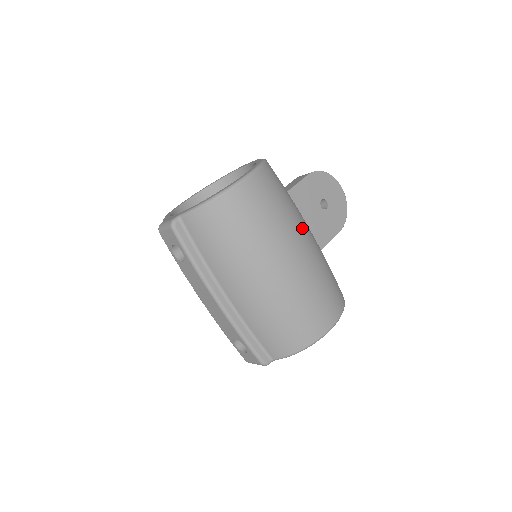
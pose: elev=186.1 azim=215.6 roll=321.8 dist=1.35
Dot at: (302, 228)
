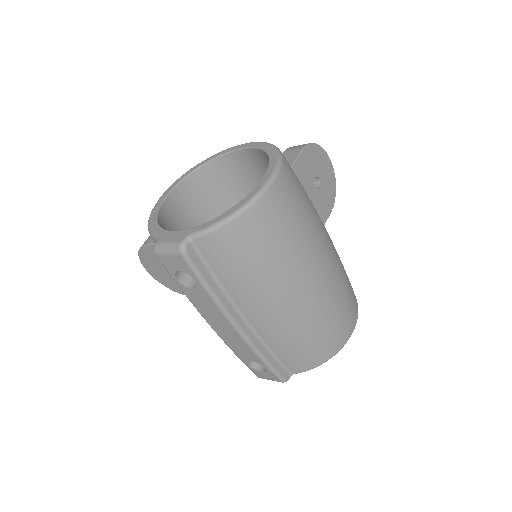
Dot at: (323, 228)
